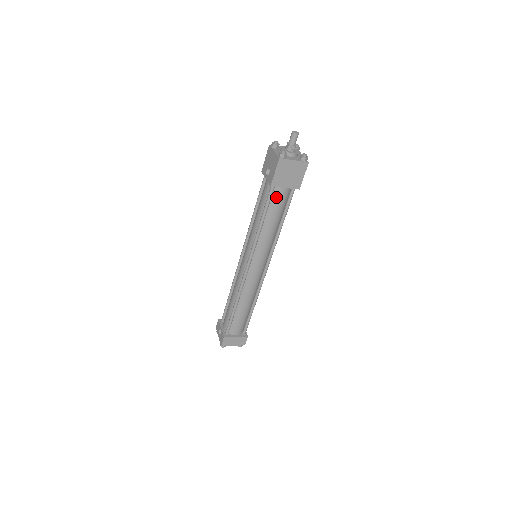
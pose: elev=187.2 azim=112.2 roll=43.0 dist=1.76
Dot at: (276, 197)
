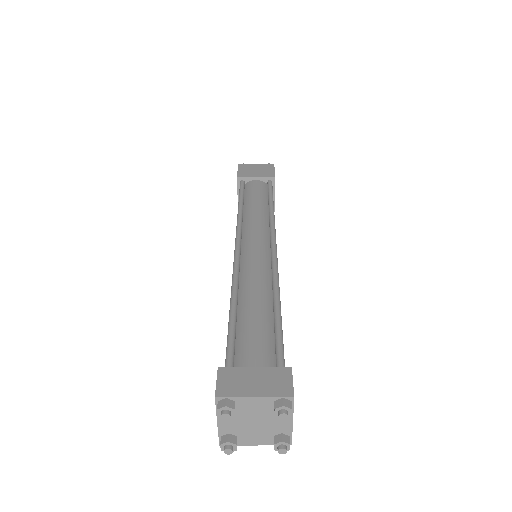
Dot at: (250, 188)
